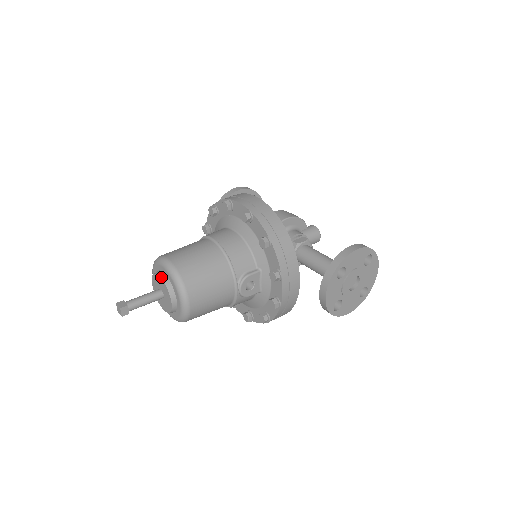
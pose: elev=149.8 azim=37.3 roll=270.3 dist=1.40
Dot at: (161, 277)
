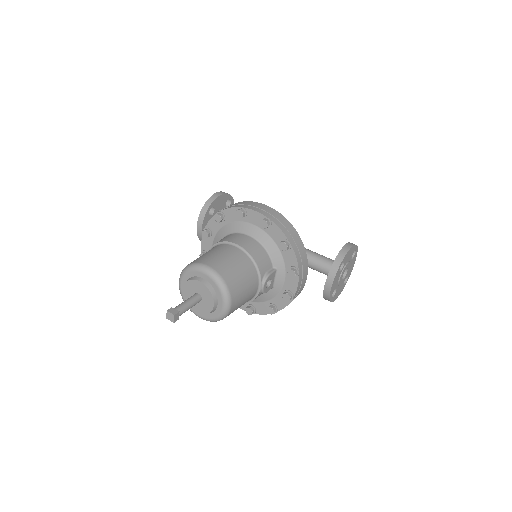
Dot at: (202, 282)
